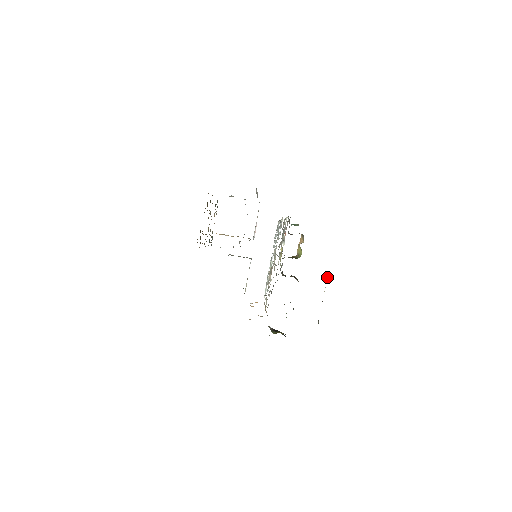
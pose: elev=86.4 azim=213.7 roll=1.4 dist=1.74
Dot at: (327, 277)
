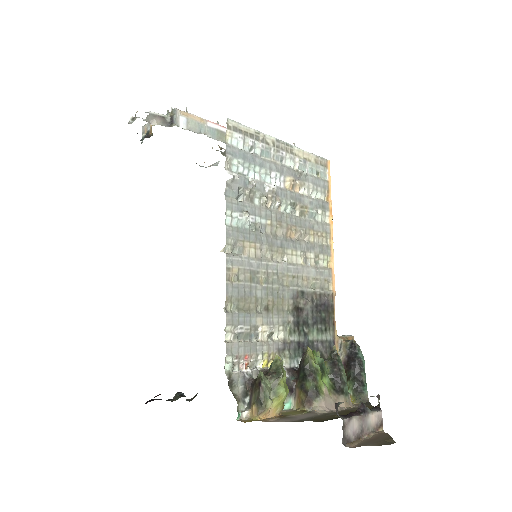
Dot at: (339, 404)
